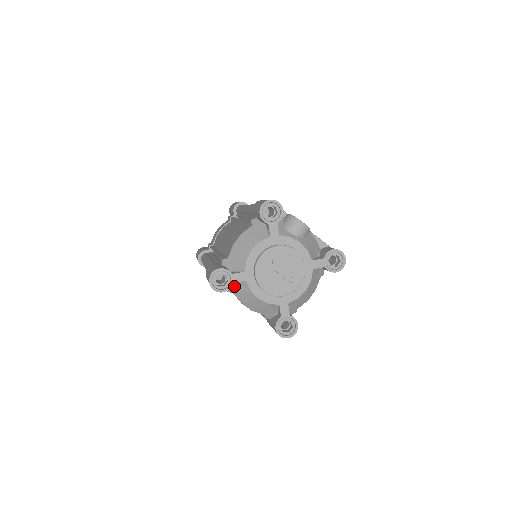
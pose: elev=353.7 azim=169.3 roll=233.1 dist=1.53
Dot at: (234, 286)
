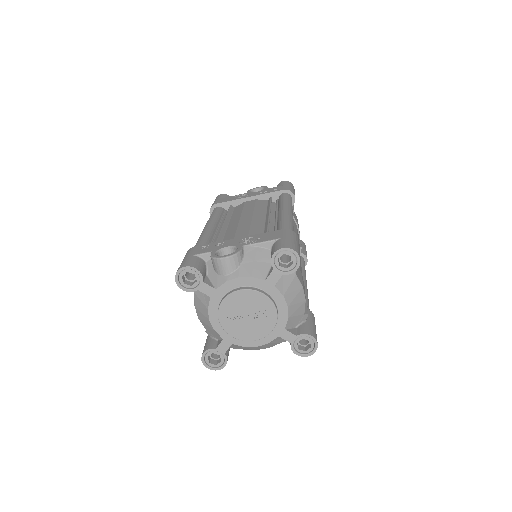
Dot at: (233, 347)
